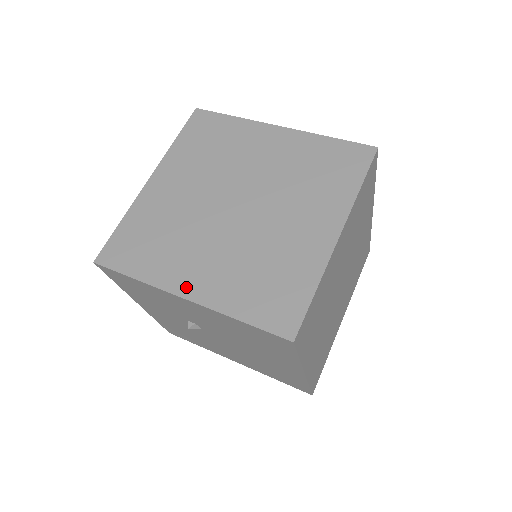
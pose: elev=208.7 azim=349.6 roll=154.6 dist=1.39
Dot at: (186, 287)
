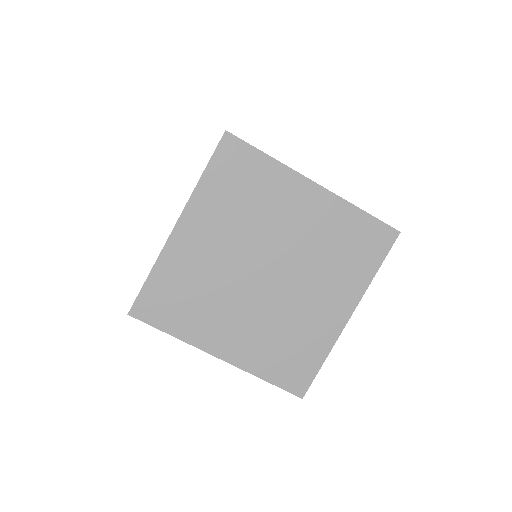
Dot at: (220, 349)
